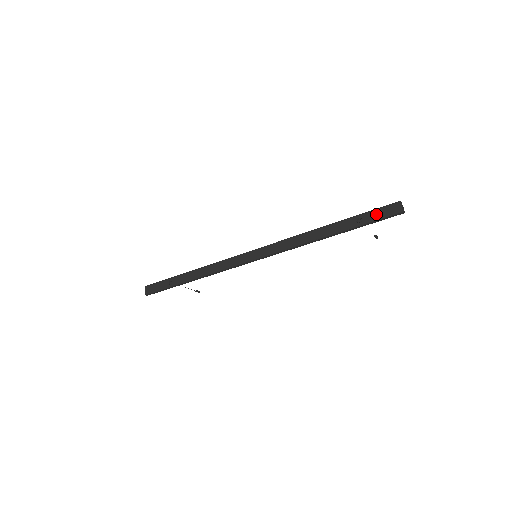
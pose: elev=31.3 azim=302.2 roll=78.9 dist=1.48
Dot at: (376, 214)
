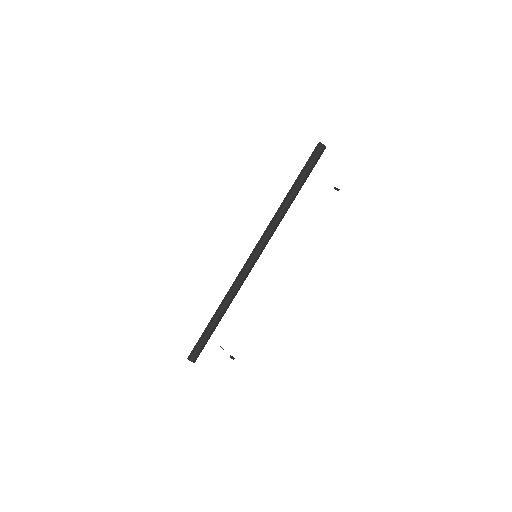
Dot at: occluded
